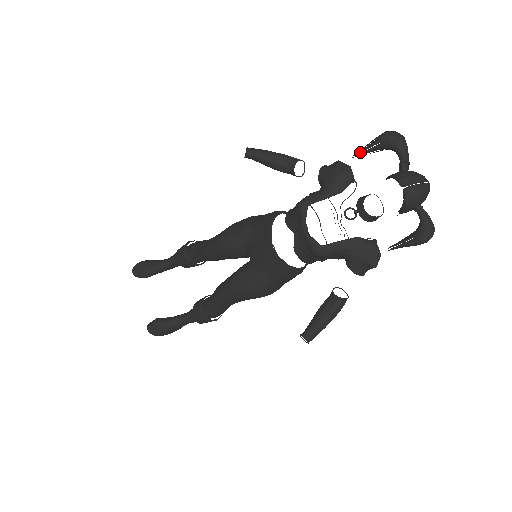
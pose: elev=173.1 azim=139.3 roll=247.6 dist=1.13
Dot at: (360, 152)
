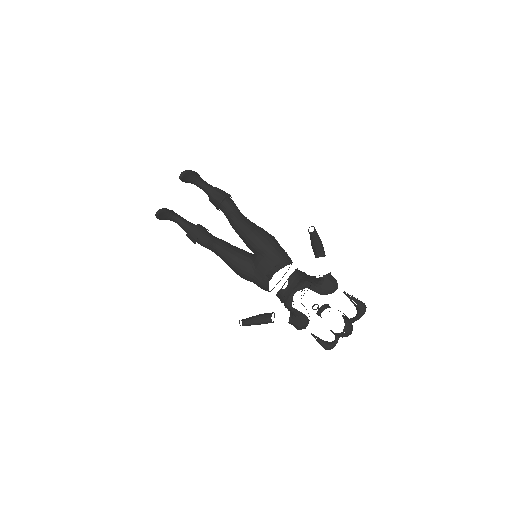
Dot at: (348, 295)
